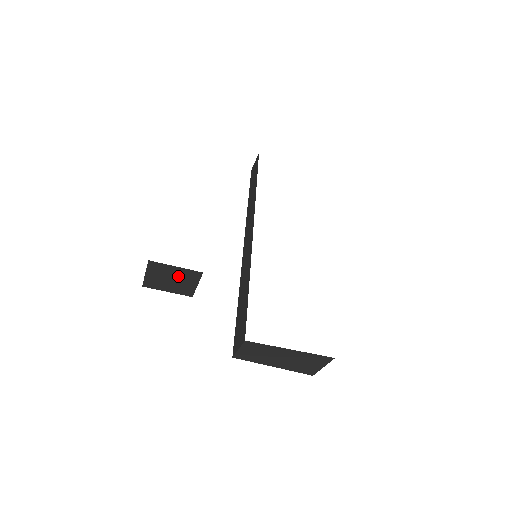
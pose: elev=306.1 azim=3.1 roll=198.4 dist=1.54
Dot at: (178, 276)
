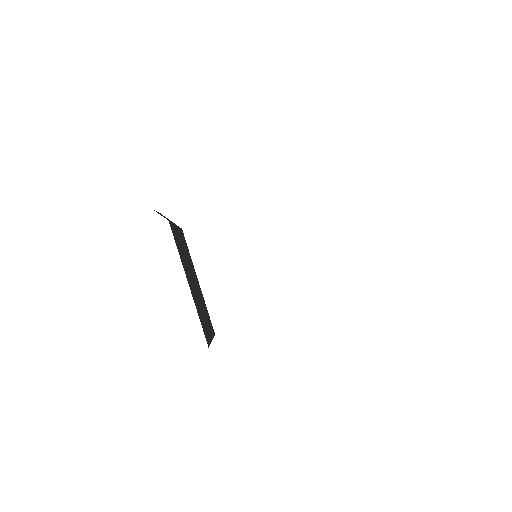
Dot at: occluded
